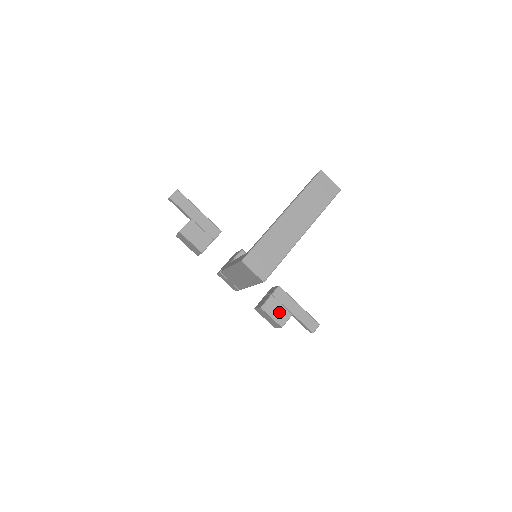
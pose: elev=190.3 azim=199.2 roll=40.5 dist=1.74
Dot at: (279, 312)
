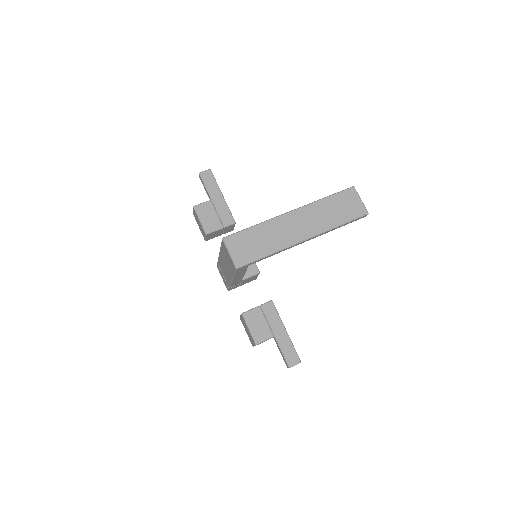
Dot at: (260, 327)
